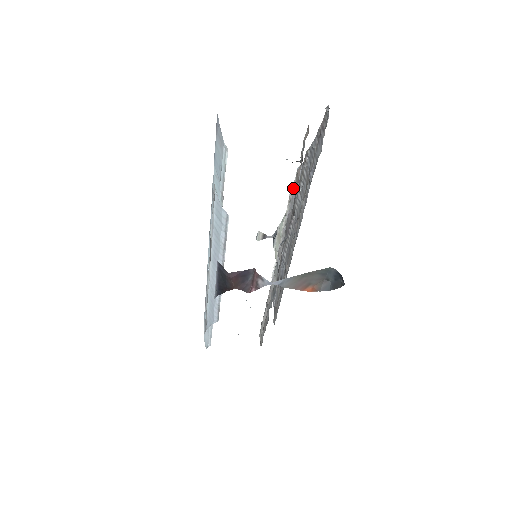
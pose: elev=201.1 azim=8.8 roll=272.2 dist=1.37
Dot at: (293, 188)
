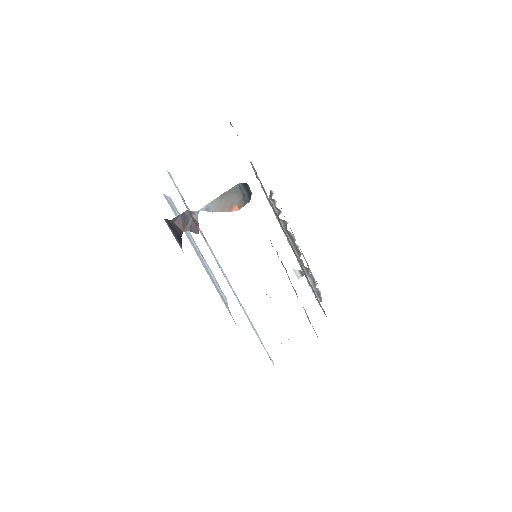
Dot at: (269, 203)
